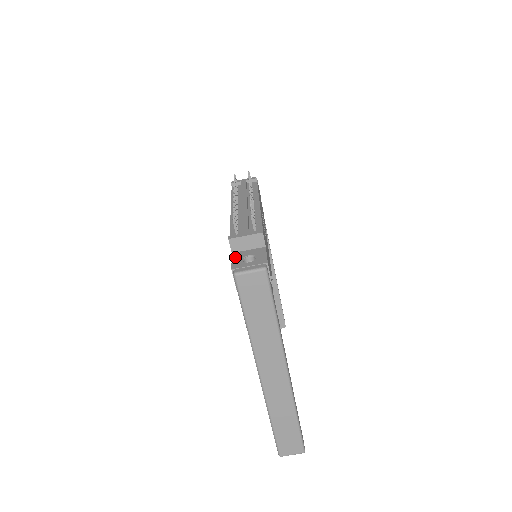
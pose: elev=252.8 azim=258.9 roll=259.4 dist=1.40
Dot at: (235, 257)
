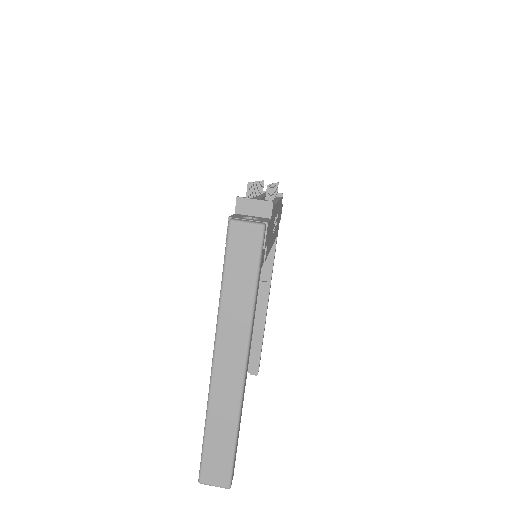
Dot at: (237, 215)
